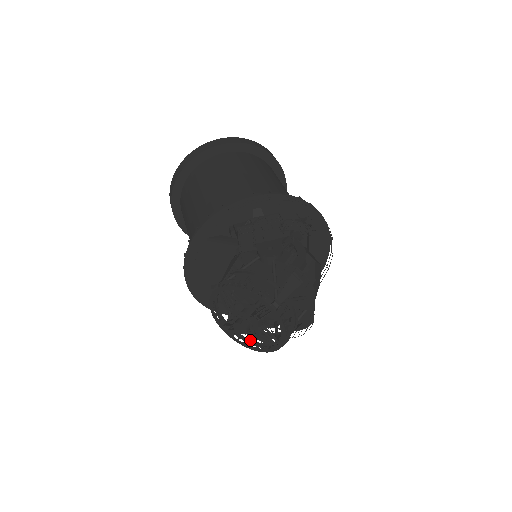
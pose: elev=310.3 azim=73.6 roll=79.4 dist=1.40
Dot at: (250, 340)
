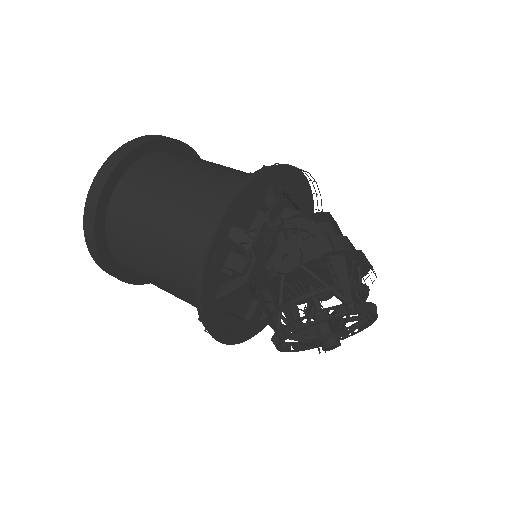
Dot at: occluded
